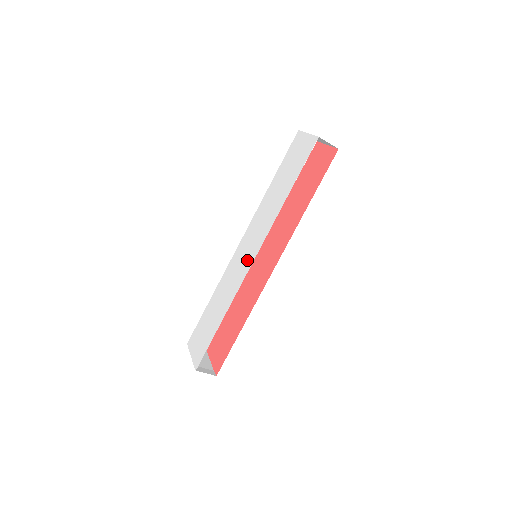
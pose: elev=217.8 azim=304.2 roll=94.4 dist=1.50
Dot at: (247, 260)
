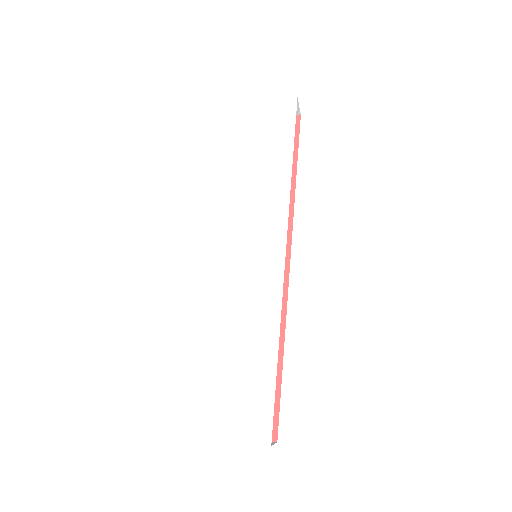
Dot at: (268, 258)
